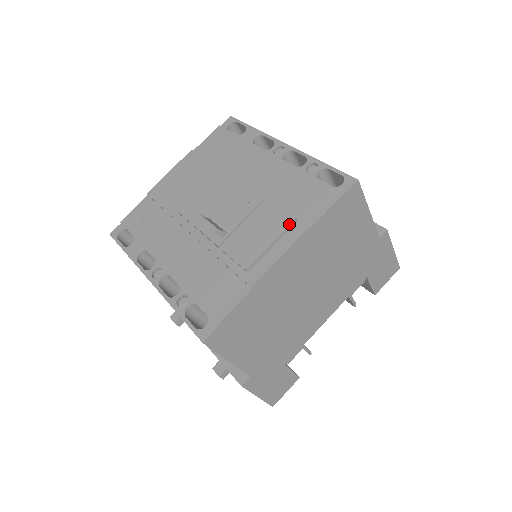
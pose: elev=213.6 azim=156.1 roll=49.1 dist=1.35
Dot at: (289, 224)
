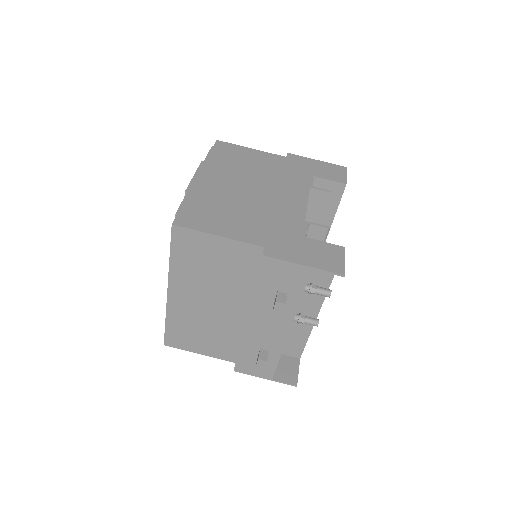
Dot at: occluded
